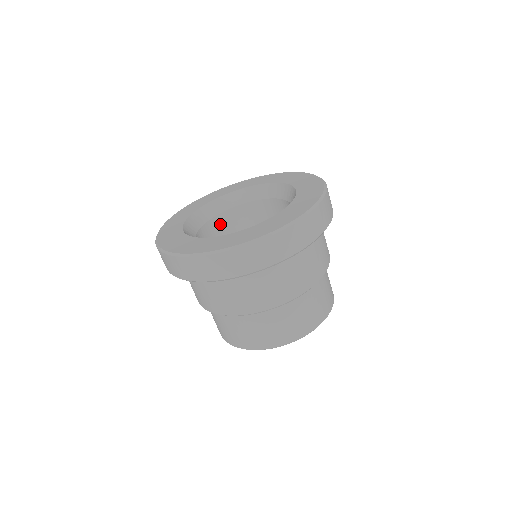
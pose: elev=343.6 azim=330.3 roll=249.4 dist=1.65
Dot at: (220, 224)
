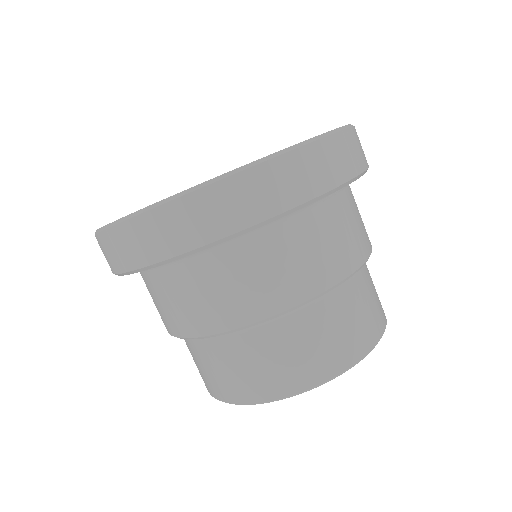
Dot at: occluded
